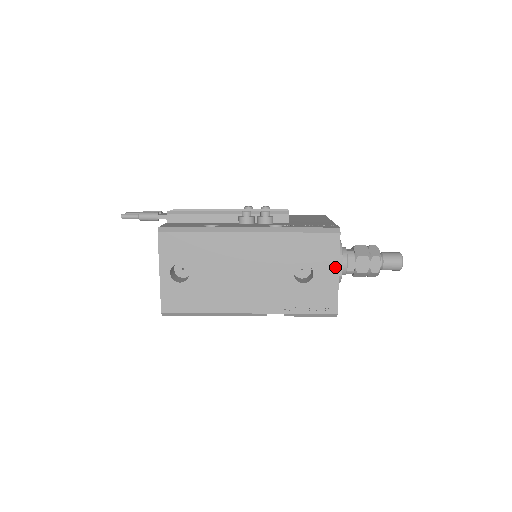
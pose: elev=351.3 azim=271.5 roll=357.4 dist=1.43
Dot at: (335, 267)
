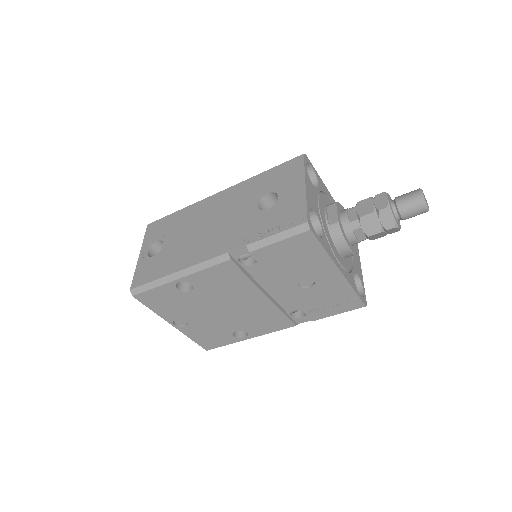
Dot at: (301, 181)
